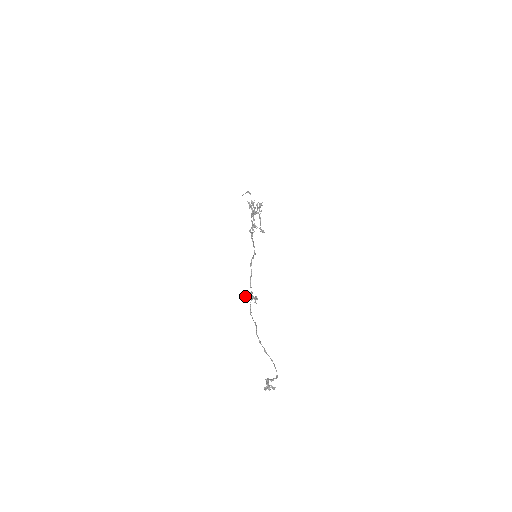
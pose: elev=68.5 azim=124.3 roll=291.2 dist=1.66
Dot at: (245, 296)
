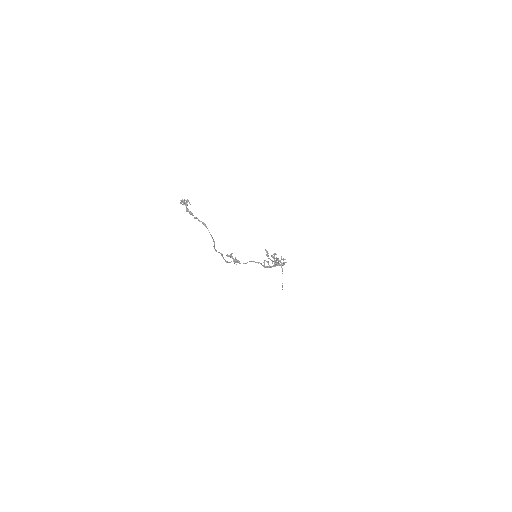
Dot at: (227, 256)
